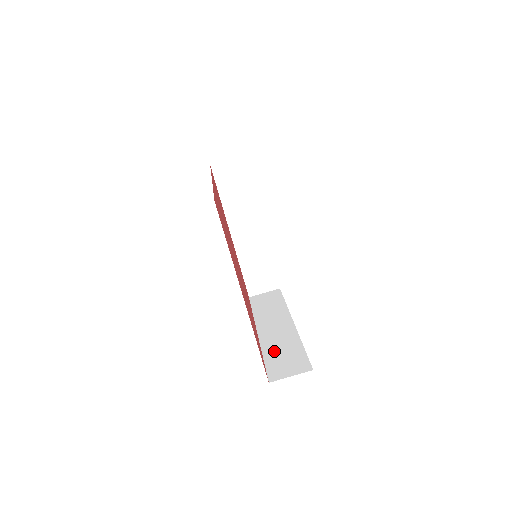
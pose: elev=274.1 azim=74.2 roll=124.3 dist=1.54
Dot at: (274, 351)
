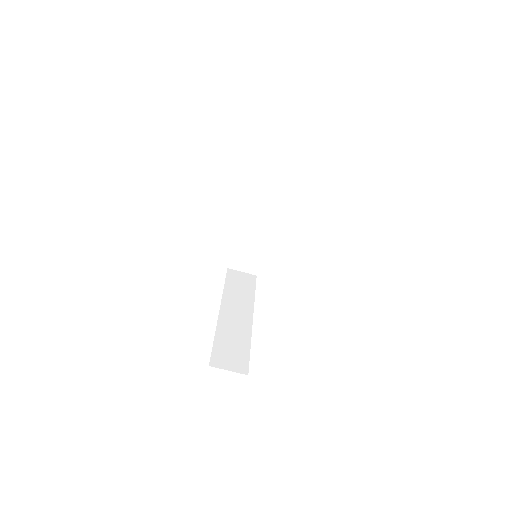
Dot at: (225, 337)
